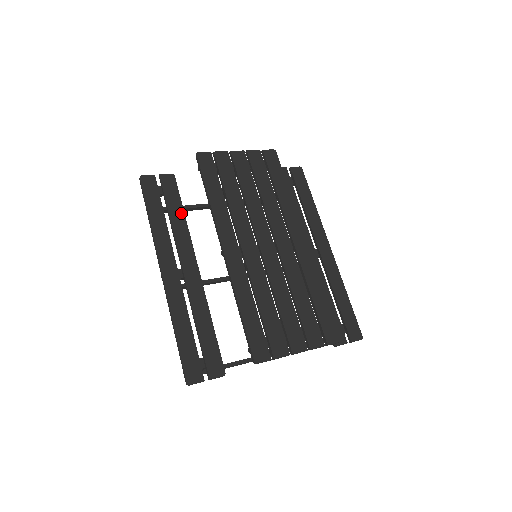
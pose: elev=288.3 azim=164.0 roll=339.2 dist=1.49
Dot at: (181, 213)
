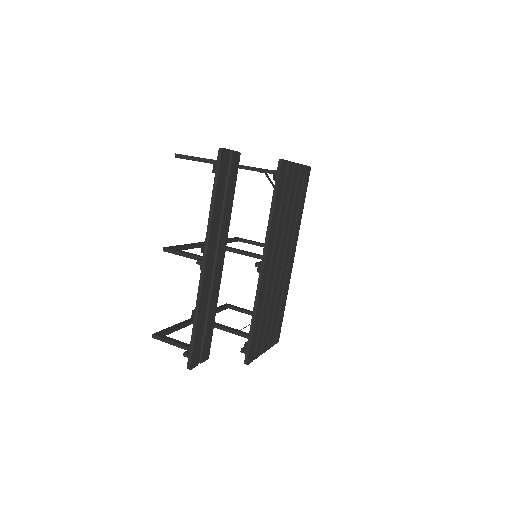
Dot at: (232, 200)
